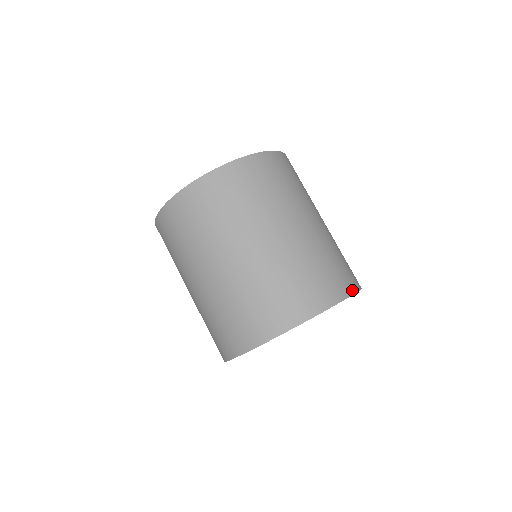
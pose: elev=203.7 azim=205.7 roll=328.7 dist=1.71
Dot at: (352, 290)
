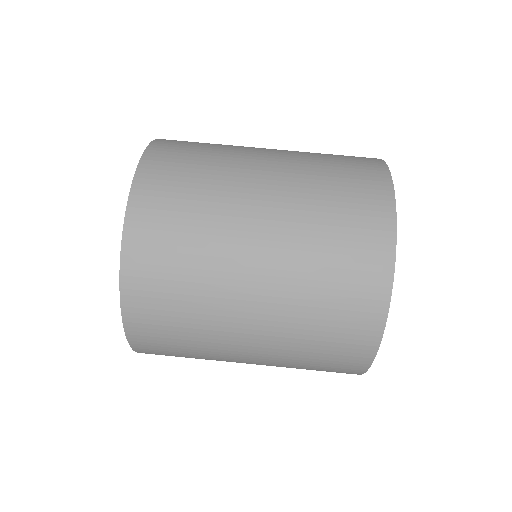
Dot at: (383, 169)
